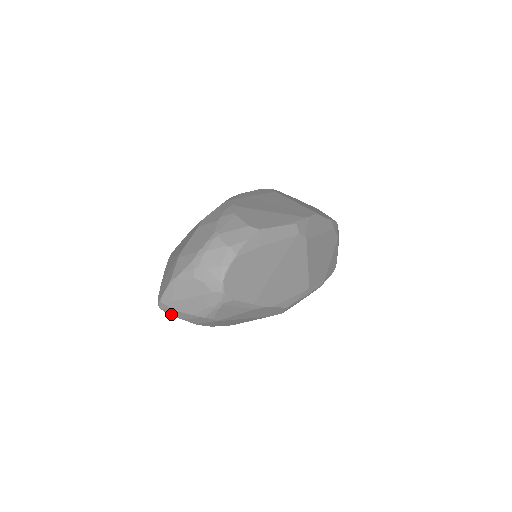
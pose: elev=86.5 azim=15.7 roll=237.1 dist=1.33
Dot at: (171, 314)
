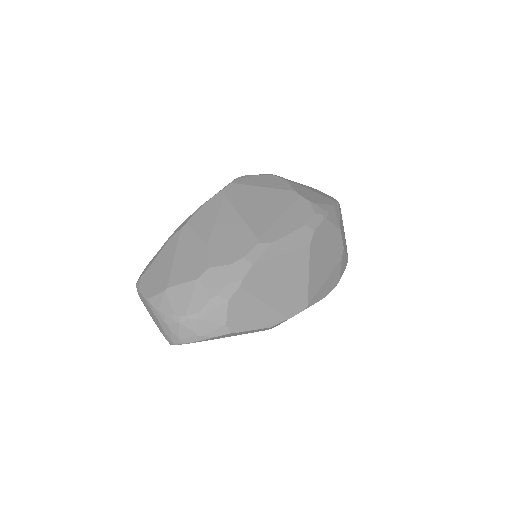
Dot at: occluded
